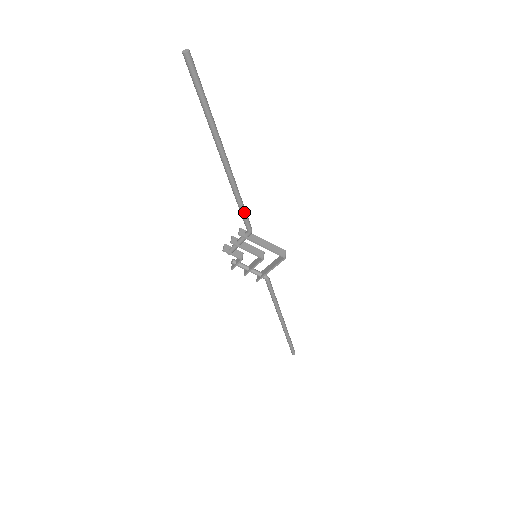
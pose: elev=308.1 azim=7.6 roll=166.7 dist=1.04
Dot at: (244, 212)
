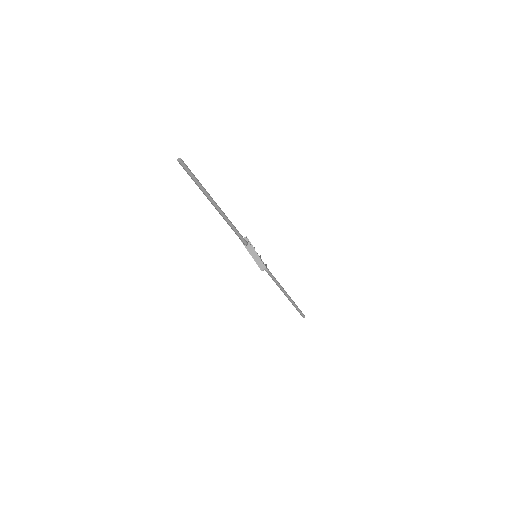
Dot at: (237, 234)
